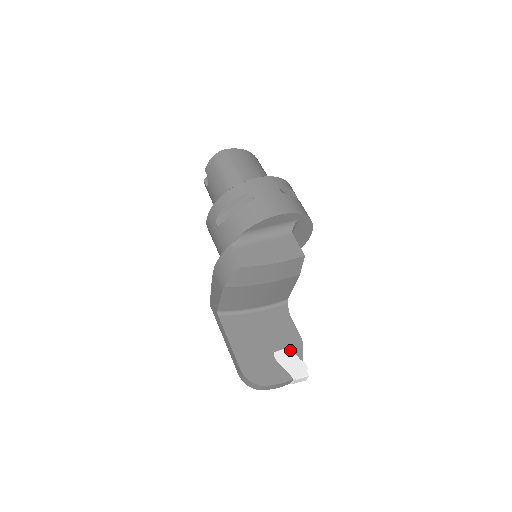
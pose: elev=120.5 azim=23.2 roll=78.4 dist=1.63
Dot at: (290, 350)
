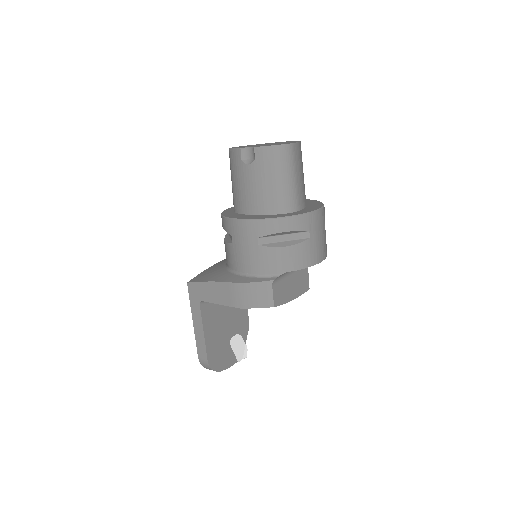
Dot at: (241, 335)
